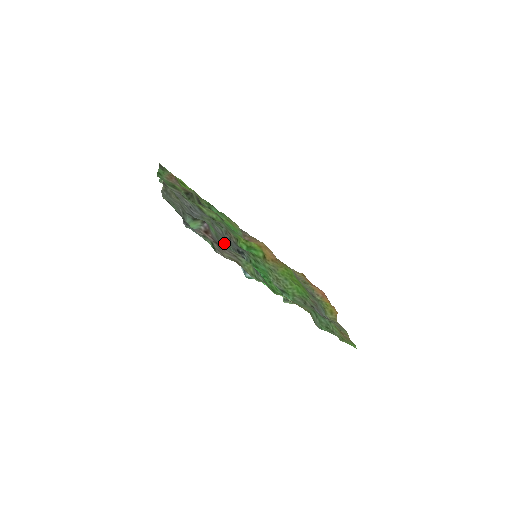
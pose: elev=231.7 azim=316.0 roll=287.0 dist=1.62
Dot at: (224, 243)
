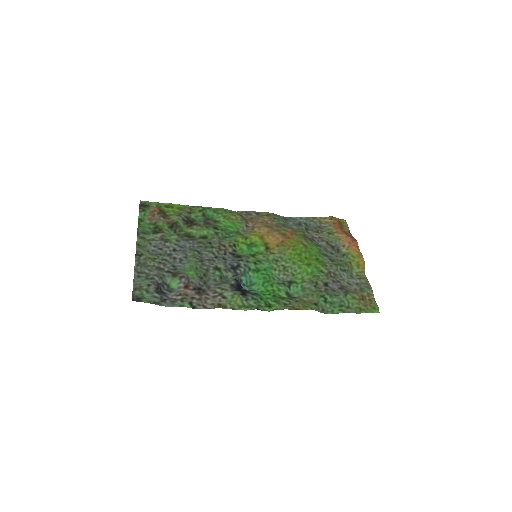
Dot at: (213, 275)
